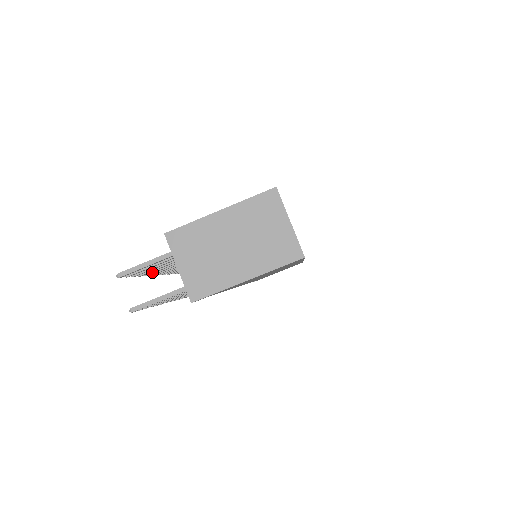
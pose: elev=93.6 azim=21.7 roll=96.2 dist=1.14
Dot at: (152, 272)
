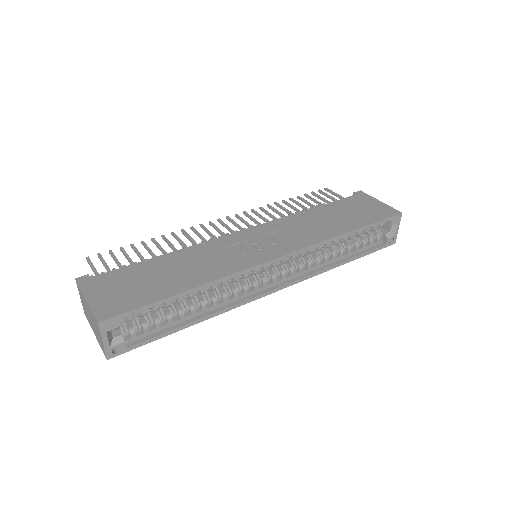
Dot at: (133, 249)
